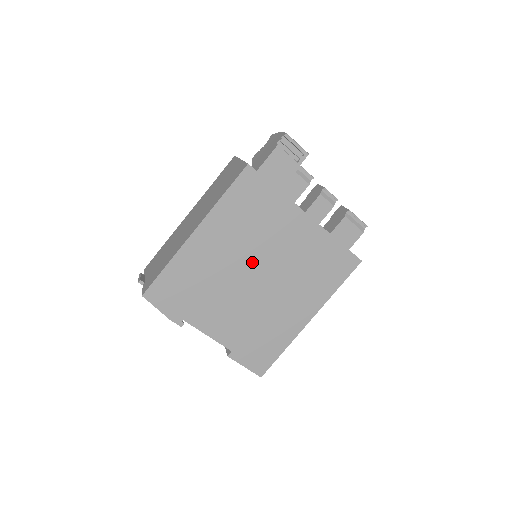
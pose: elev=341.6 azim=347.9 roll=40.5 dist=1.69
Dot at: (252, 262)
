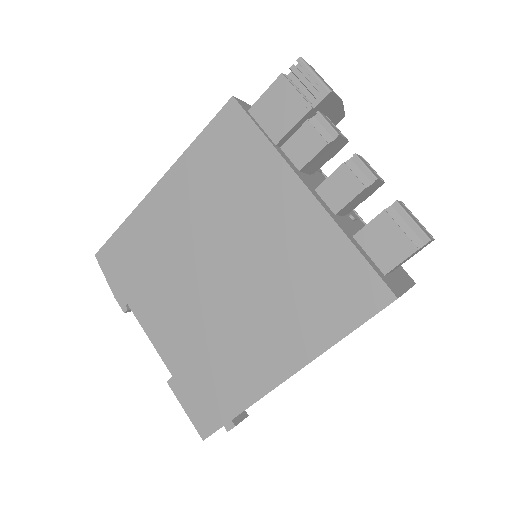
Dot at: (217, 246)
